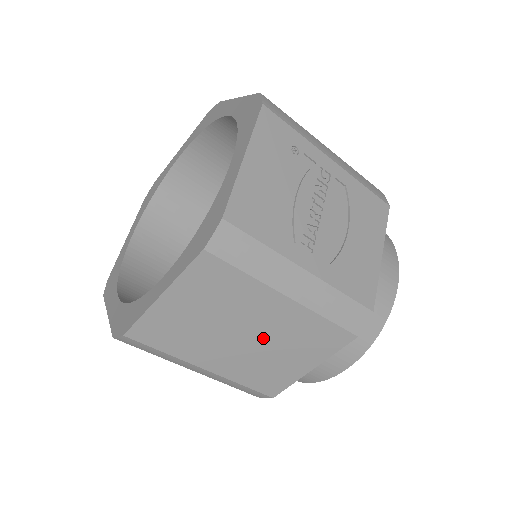
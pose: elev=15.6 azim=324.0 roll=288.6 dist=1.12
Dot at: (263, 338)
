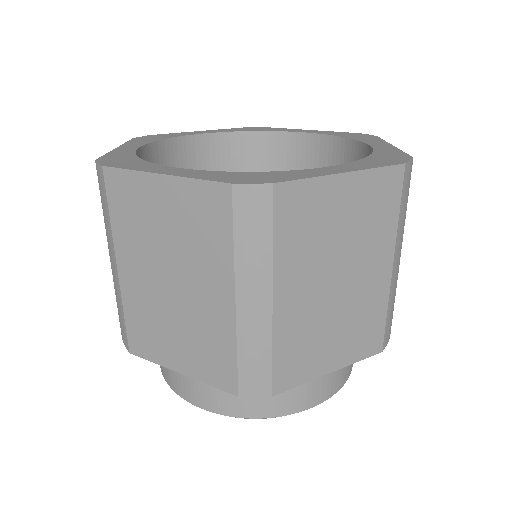
Dot at: (343, 298)
